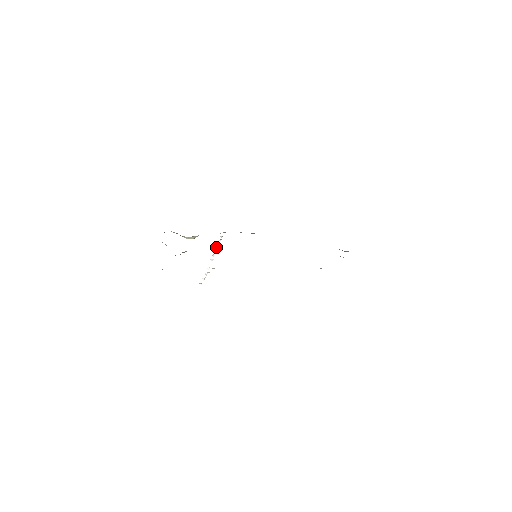
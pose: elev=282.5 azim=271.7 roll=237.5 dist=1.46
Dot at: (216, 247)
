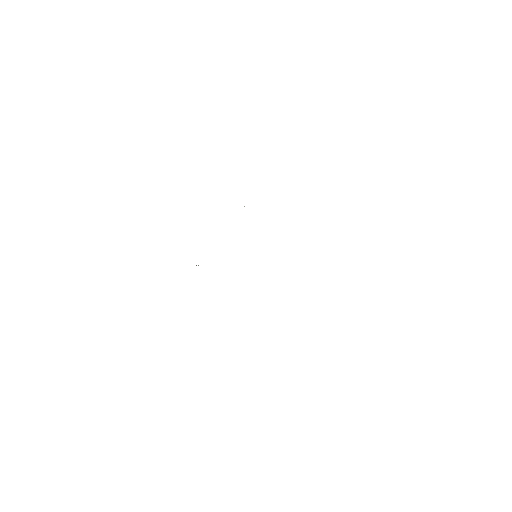
Dot at: occluded
